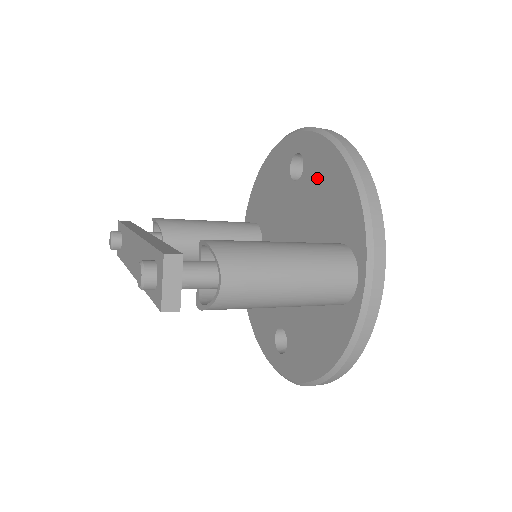
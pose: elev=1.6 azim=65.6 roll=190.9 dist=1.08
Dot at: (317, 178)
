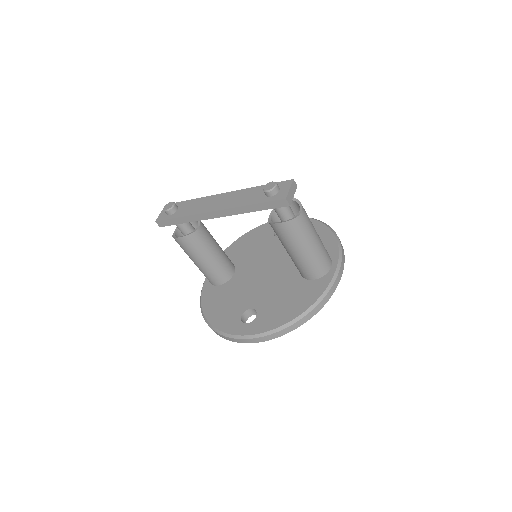
Dot at: occluded
